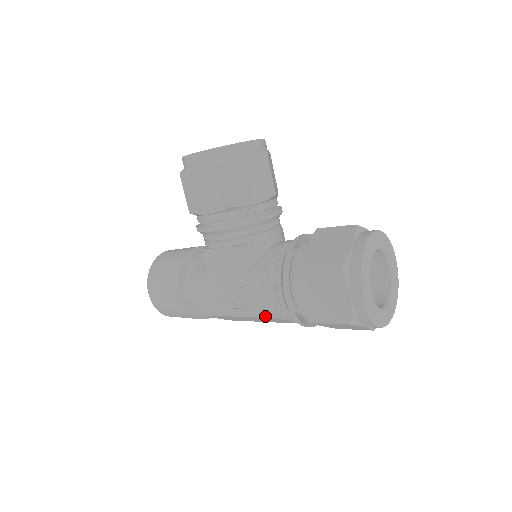
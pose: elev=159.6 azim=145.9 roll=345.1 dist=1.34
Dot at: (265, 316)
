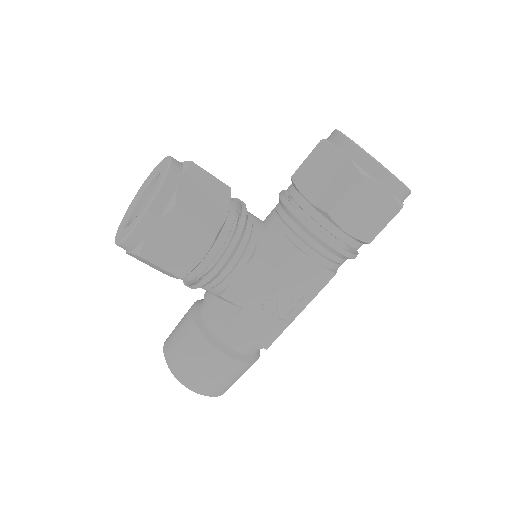
Dot at: (326, 283)
